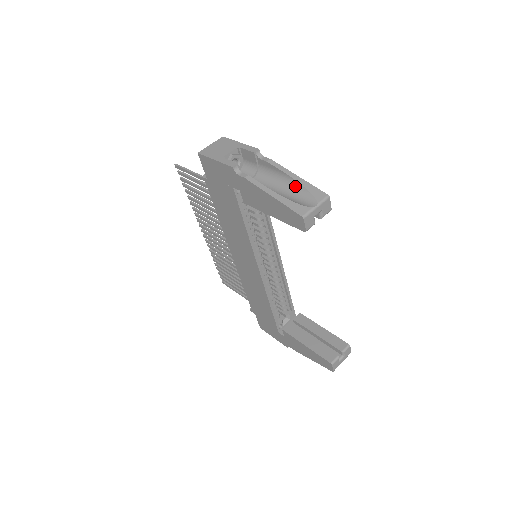
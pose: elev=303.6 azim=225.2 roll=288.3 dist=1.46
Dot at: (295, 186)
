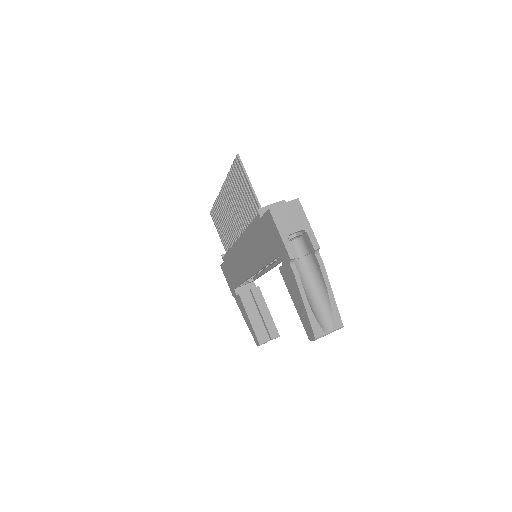
Dot at: (326, 300)
